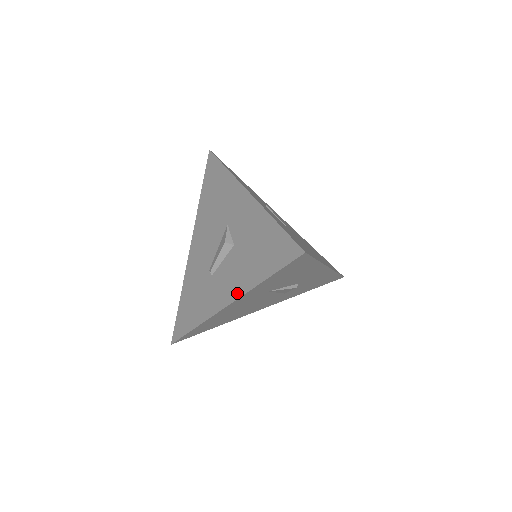
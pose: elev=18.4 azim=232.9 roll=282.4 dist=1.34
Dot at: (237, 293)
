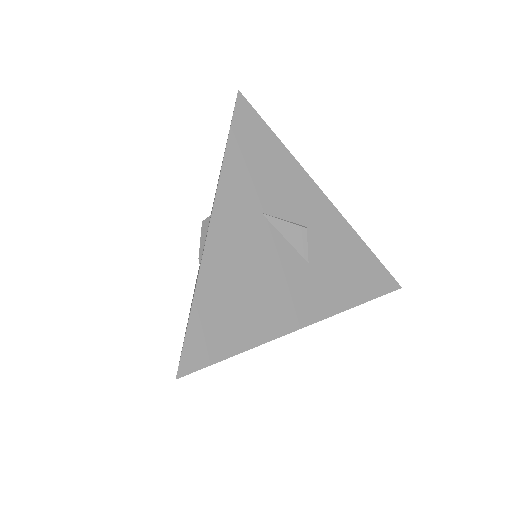
Dot at: occluded
